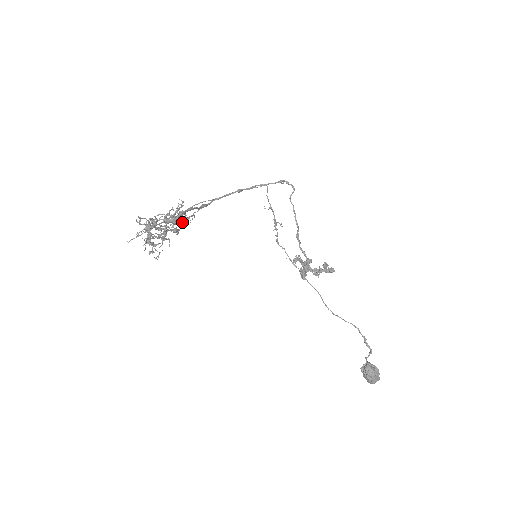
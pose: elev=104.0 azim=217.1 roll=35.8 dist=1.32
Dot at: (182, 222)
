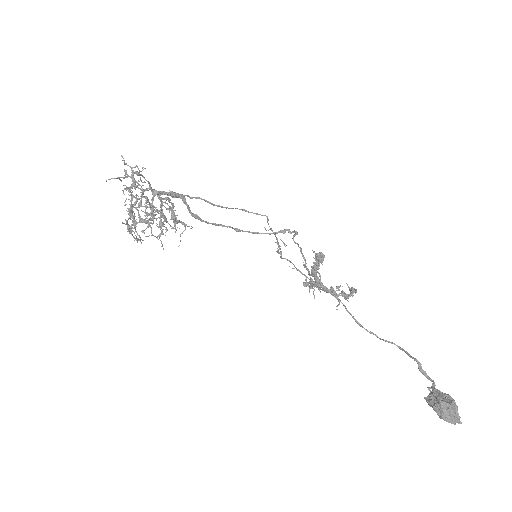
Dot at: (171, 213)
